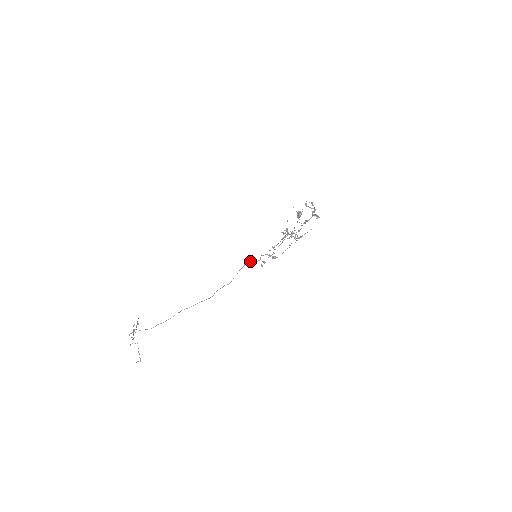
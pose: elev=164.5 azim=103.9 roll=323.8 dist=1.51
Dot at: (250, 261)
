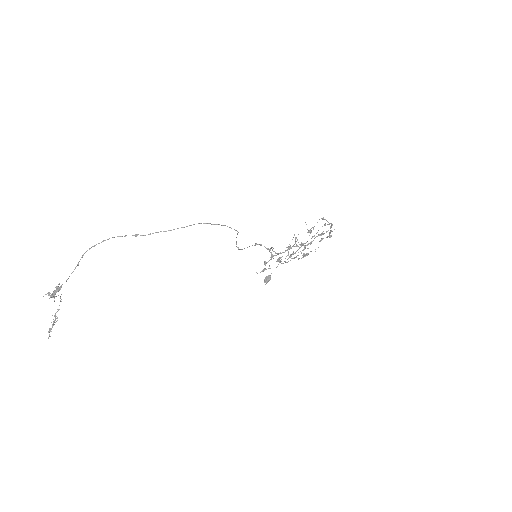
Dot at: (261, 245)
